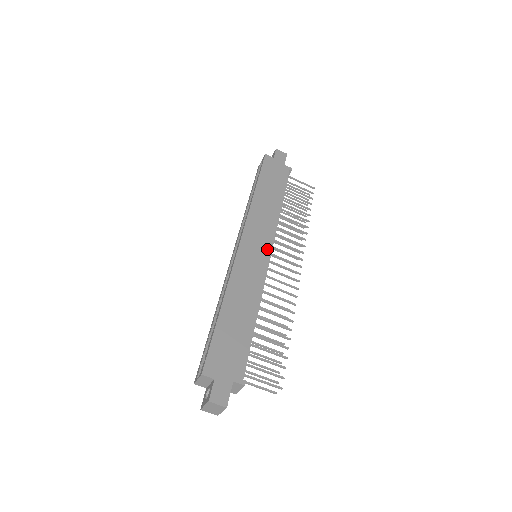
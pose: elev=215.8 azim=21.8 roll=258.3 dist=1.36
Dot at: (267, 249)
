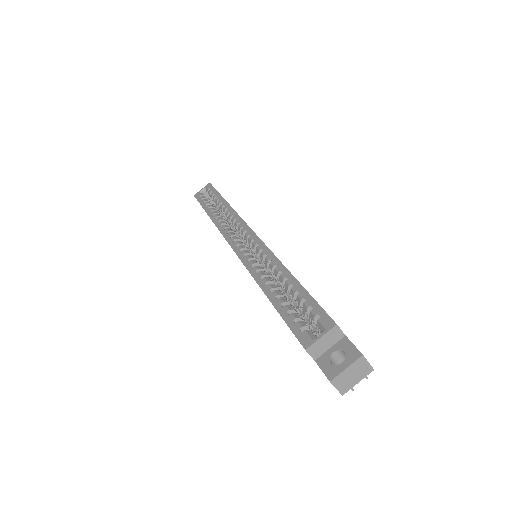
Dot at: occluded
